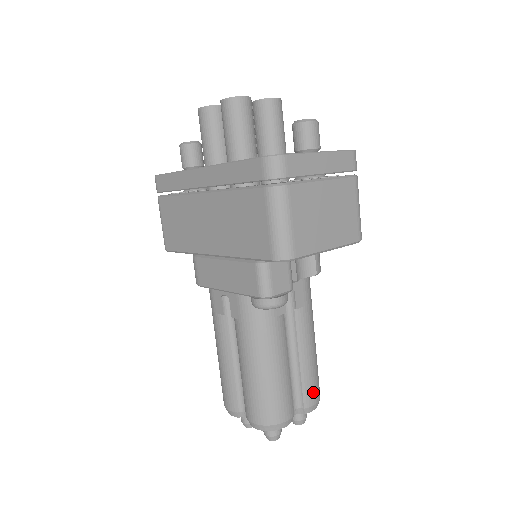
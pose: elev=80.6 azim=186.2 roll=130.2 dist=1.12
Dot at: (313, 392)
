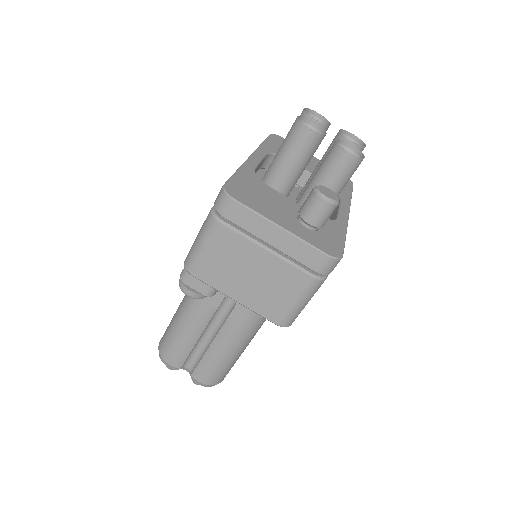
Dot at: (204, 375)
